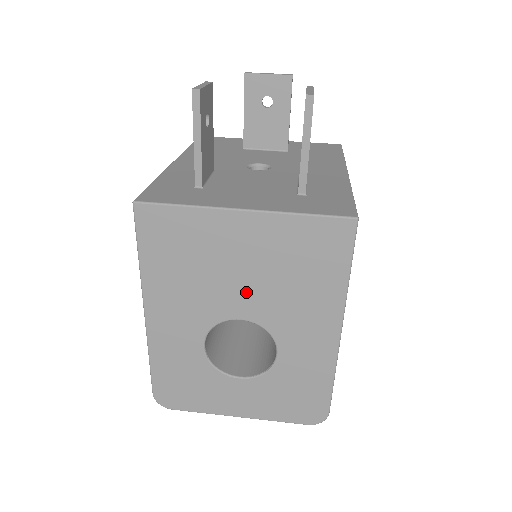
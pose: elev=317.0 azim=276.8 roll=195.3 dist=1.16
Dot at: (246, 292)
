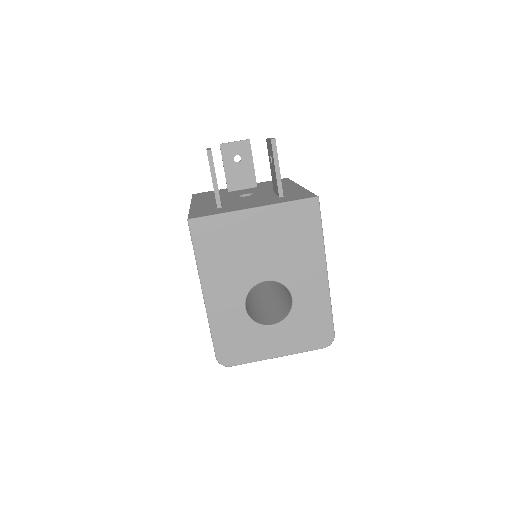
Dot at: (265, 261)
